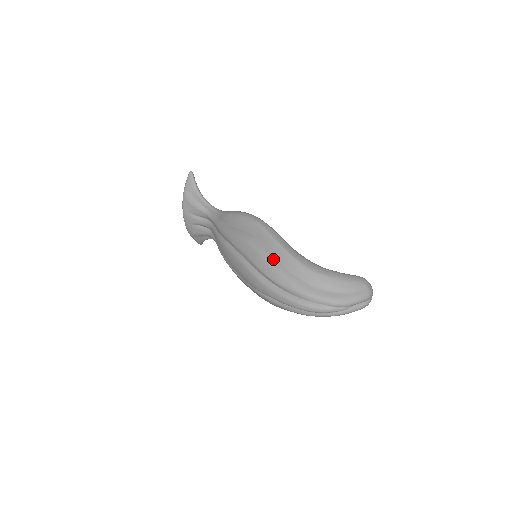
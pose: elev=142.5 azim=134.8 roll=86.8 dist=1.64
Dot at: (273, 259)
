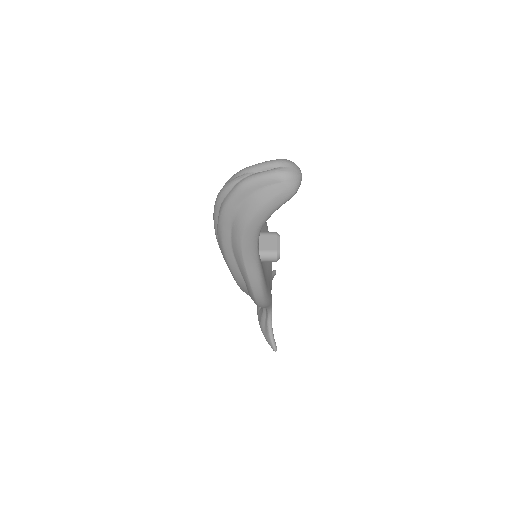
Dot at: occluded
